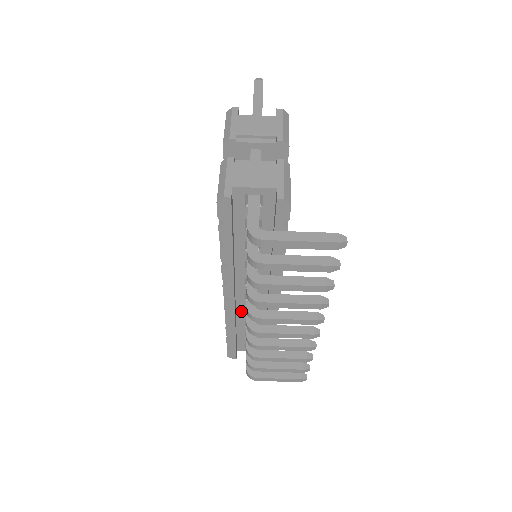
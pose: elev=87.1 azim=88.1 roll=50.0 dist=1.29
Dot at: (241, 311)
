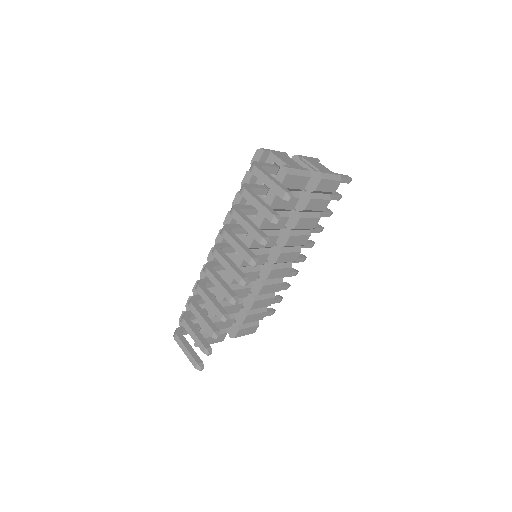
Dot at: occluded
